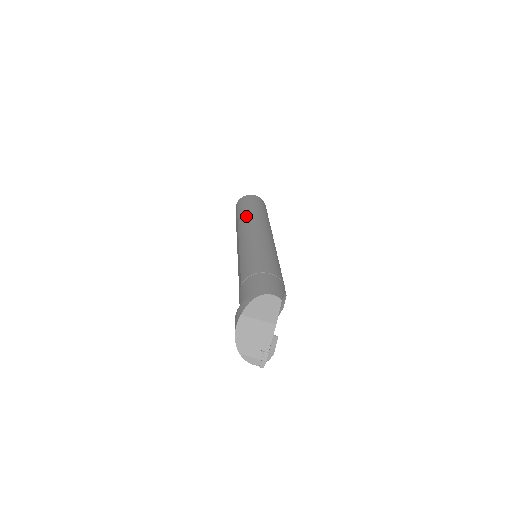
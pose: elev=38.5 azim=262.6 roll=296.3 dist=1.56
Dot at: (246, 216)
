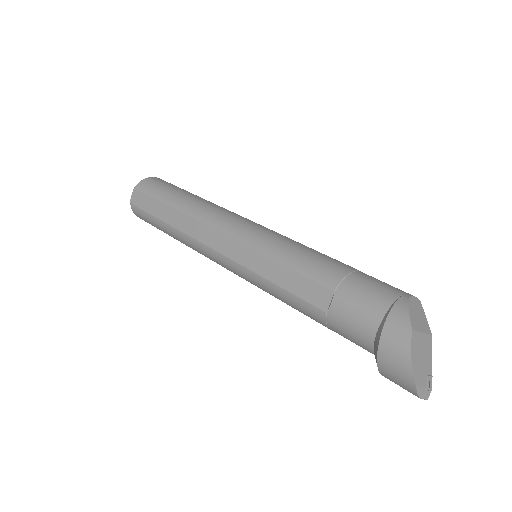
Dot at: (198, 203)
